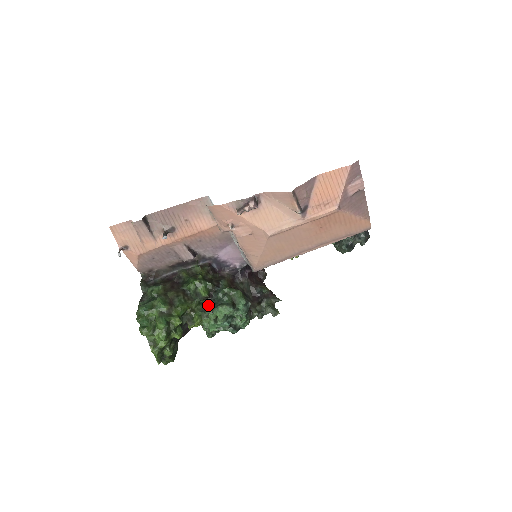
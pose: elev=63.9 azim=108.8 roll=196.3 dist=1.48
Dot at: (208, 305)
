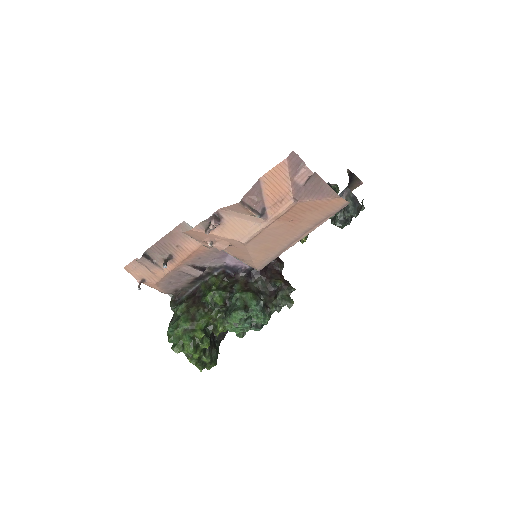
Dot at: (226, 312)
